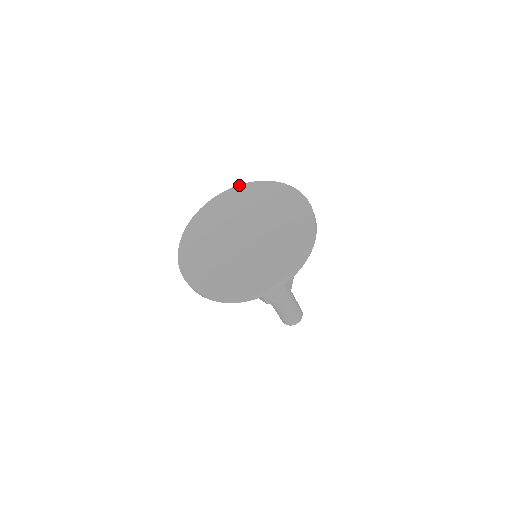
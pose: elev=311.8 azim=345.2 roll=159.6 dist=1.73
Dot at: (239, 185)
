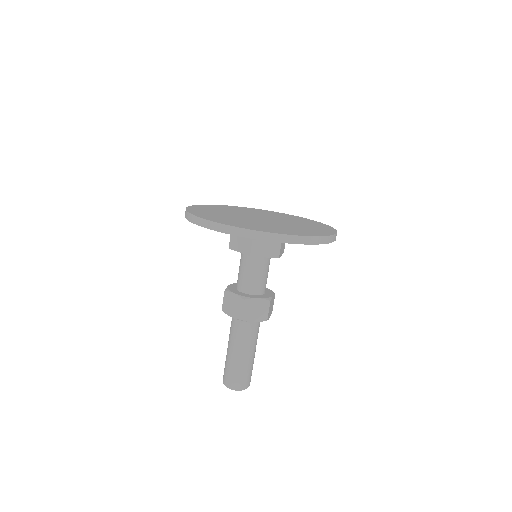
Dot at: (197, 205)
